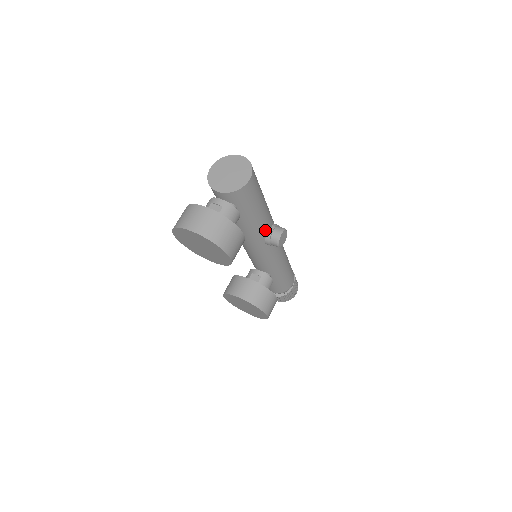
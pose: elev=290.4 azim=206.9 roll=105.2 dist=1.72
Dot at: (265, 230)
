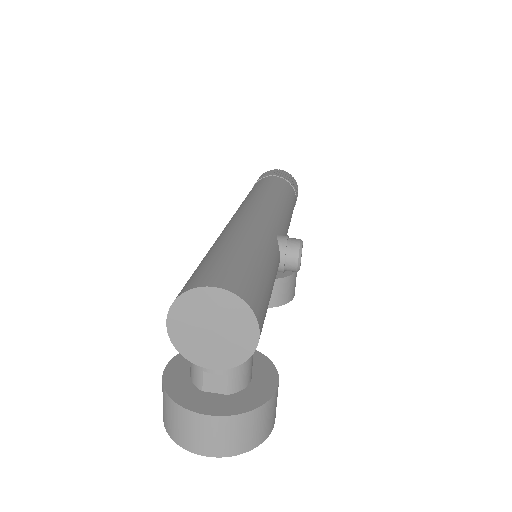
Dot at: occluded
